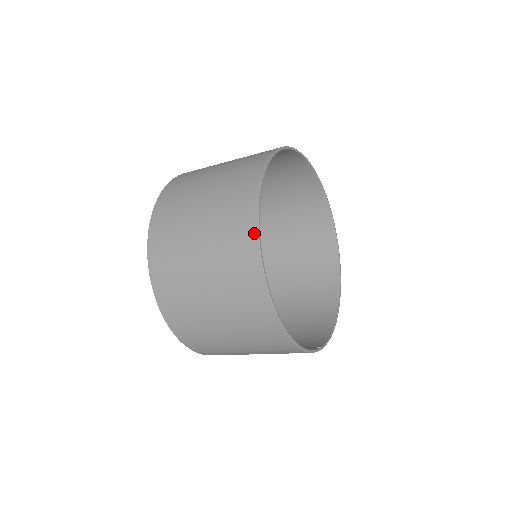
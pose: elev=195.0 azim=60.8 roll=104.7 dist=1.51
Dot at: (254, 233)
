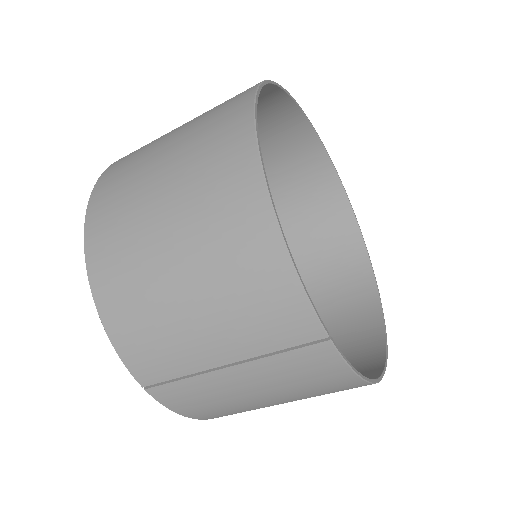
Dot at: occluded
